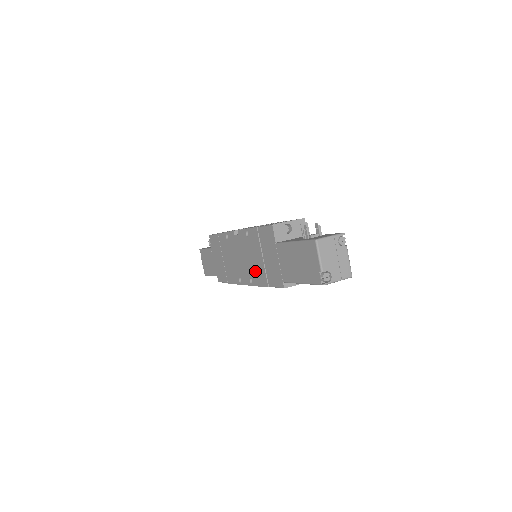
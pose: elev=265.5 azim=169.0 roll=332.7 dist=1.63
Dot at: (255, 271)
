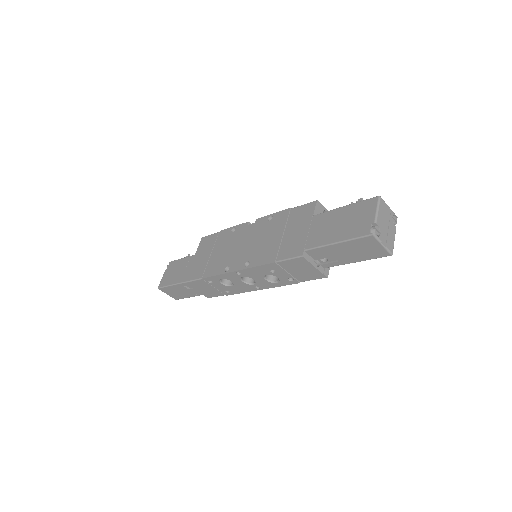
Dot at: (261, 251)
